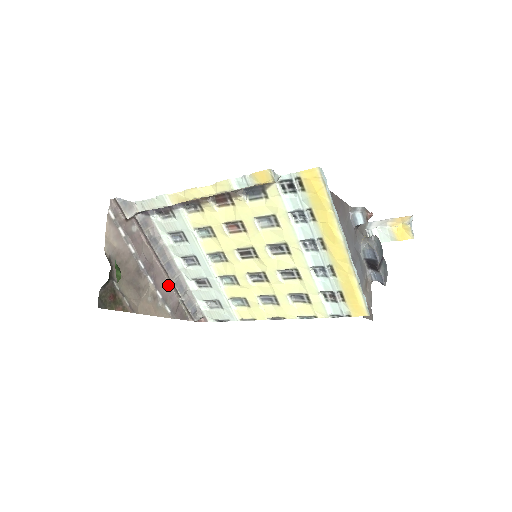
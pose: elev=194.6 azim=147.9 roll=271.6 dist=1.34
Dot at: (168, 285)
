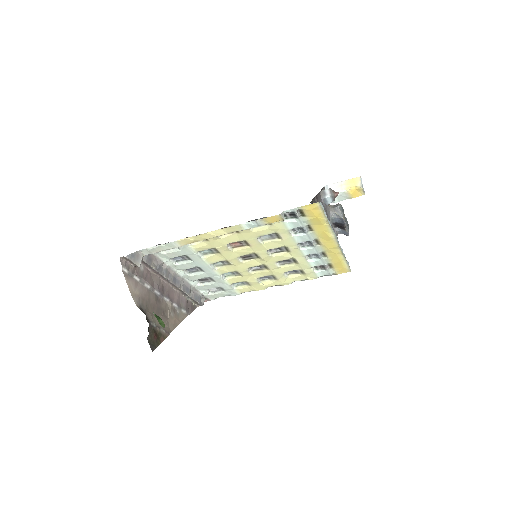
Dot at: (176, 292)
